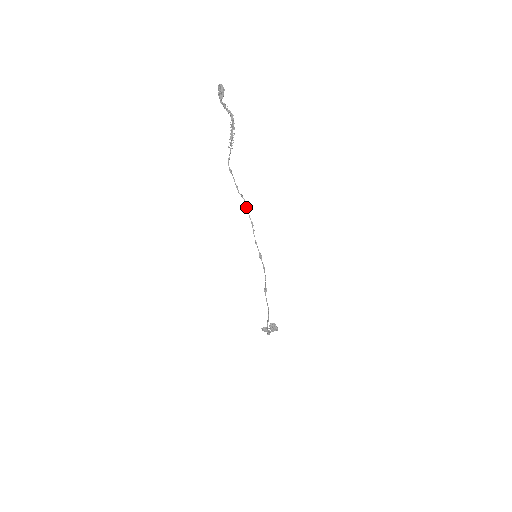
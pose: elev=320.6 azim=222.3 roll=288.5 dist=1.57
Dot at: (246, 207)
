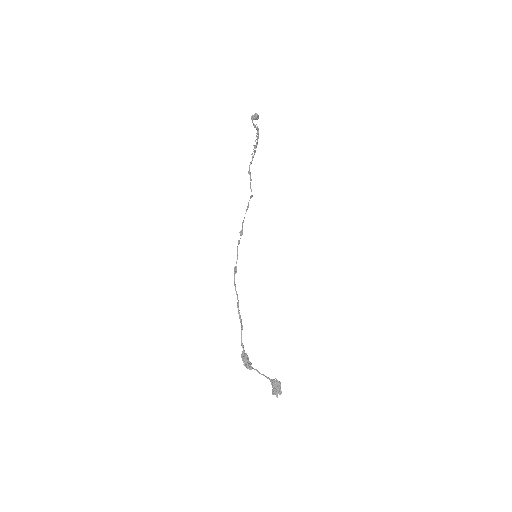
Dot at: (250, 197)
